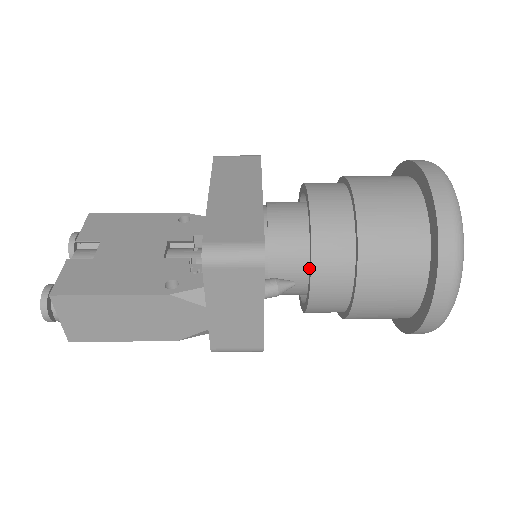
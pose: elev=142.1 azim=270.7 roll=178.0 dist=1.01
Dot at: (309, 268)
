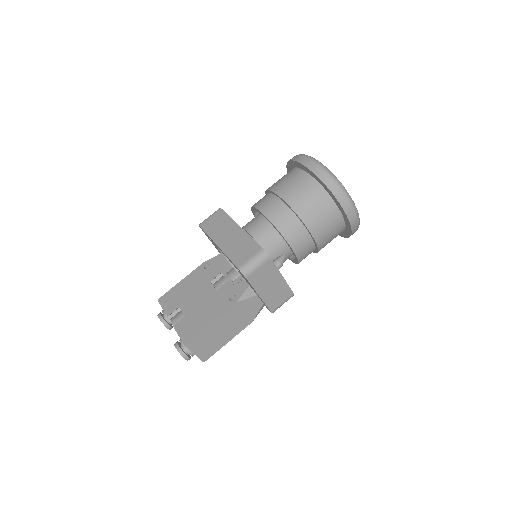
Dot at: occluded
